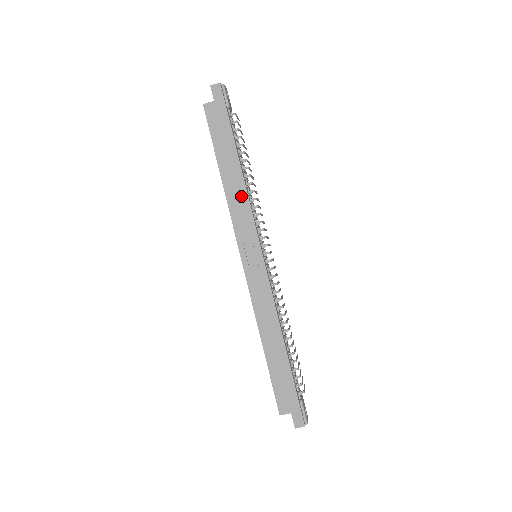
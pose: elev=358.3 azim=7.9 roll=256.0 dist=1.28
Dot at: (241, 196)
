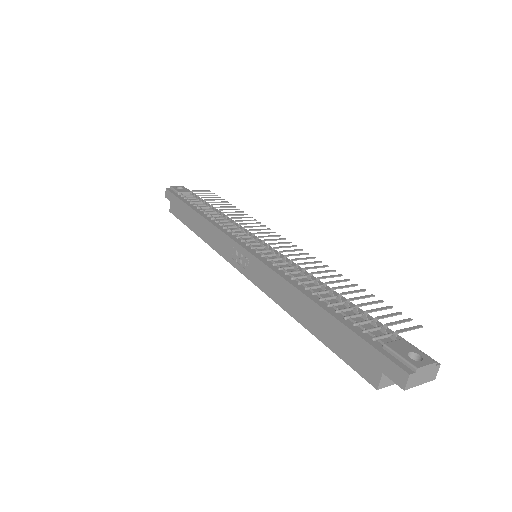
Dot at: (210, 230)
